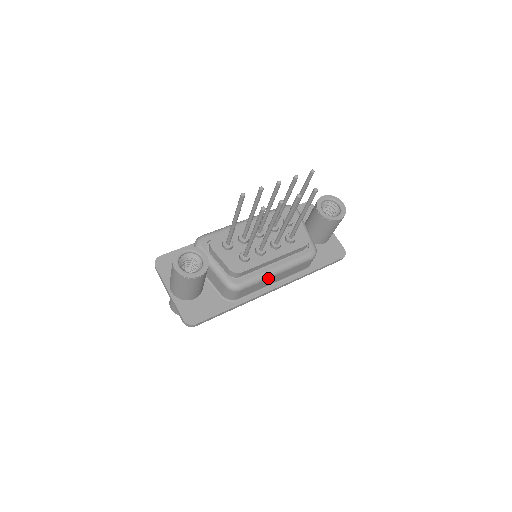
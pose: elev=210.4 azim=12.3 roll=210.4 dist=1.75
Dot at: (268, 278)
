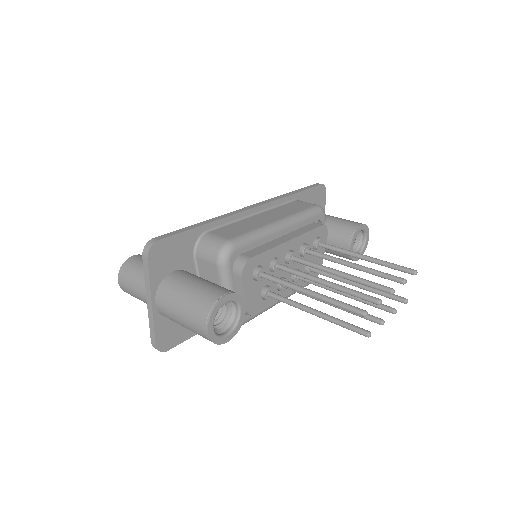
Dot at: occluded
